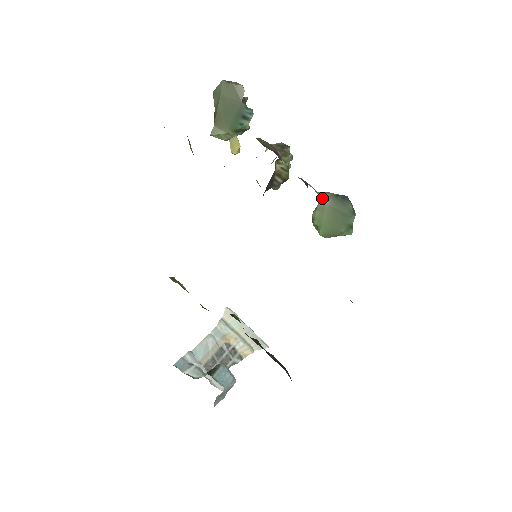
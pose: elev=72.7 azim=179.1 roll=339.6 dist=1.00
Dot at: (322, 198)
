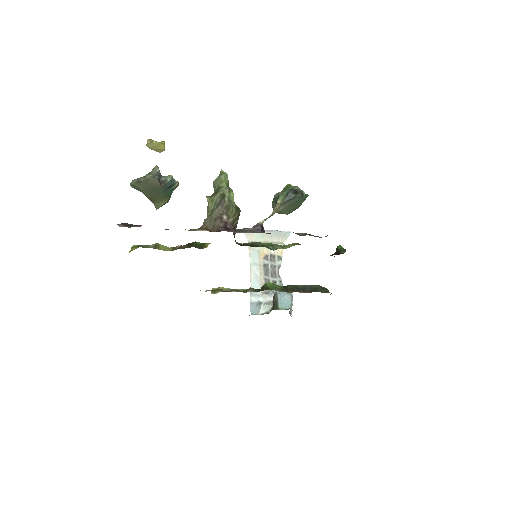
Dot at: occluded
